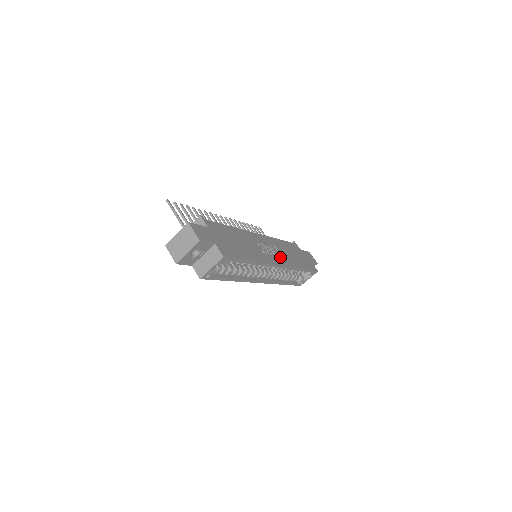
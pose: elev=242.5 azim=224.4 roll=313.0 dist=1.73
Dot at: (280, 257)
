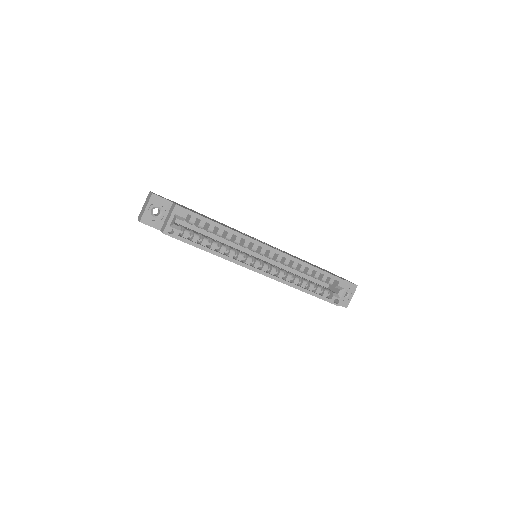
Dot at: occluded
